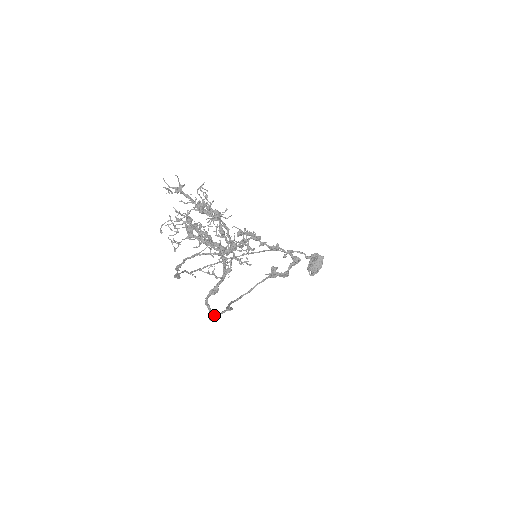
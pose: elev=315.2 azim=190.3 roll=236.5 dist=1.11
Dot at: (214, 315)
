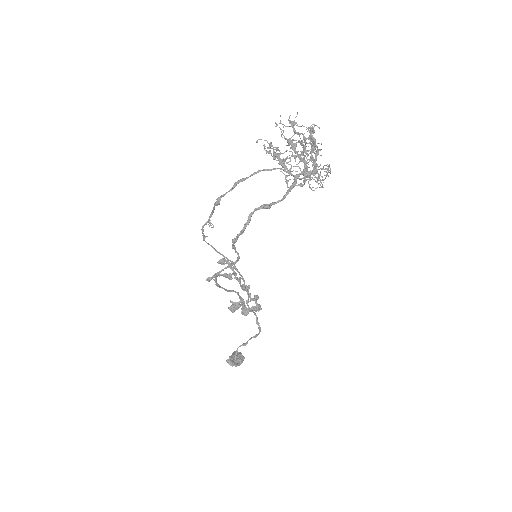
Dot at: occluded
